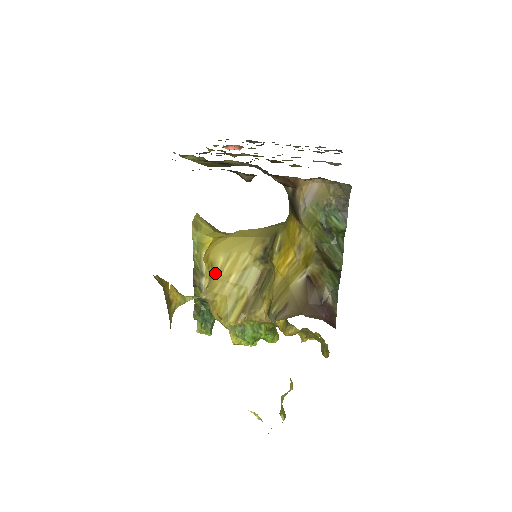
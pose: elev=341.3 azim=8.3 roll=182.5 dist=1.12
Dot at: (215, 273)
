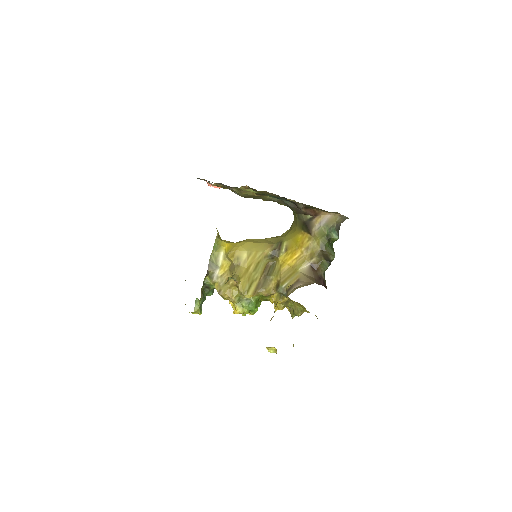
Dot at: (241, 264)
